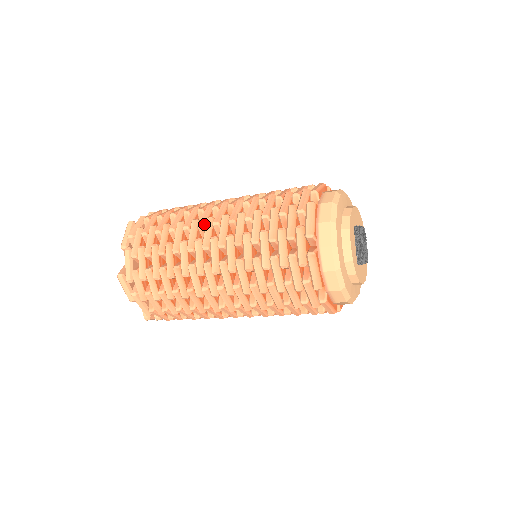
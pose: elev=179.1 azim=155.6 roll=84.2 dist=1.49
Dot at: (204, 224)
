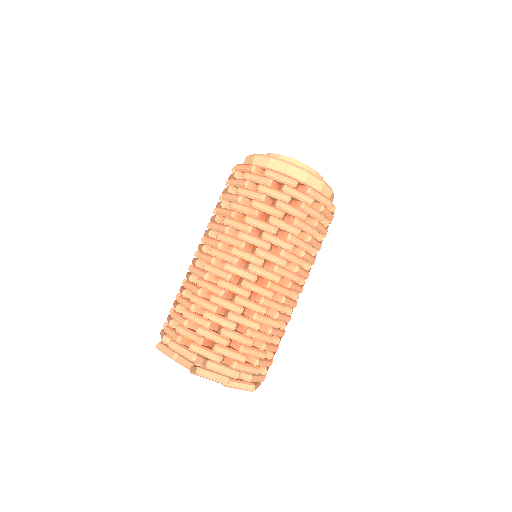
Dot at: occluded
